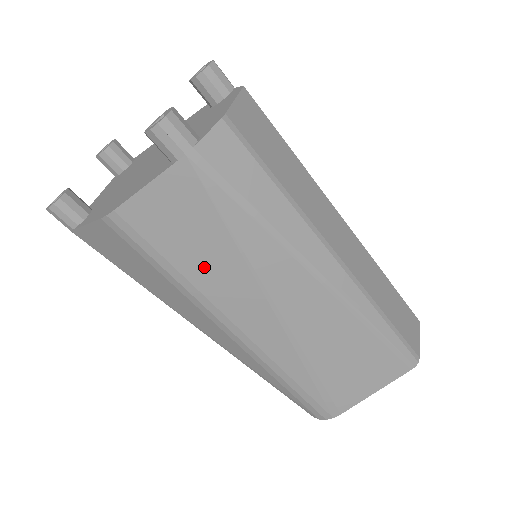
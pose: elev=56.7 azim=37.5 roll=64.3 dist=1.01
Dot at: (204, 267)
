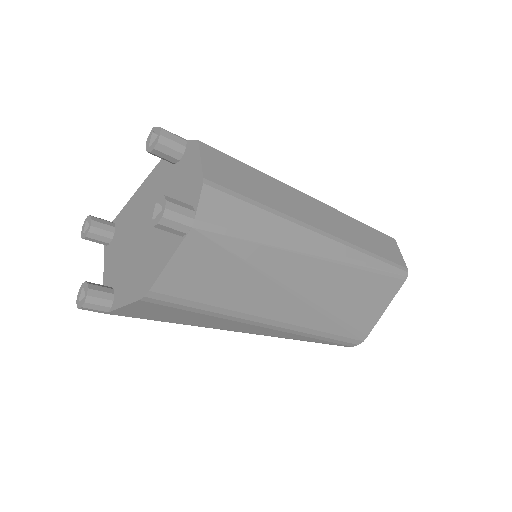
Dot at: (233, 294)
